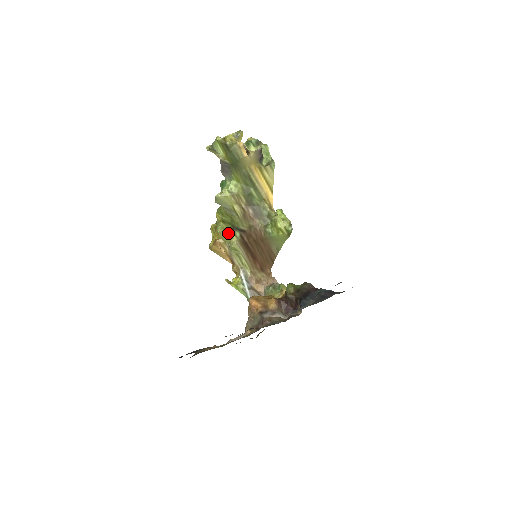
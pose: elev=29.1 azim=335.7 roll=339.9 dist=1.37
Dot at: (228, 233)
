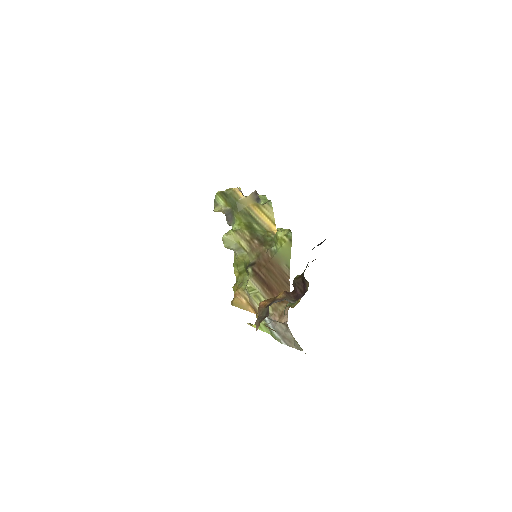
Dot at: (245, 281)
